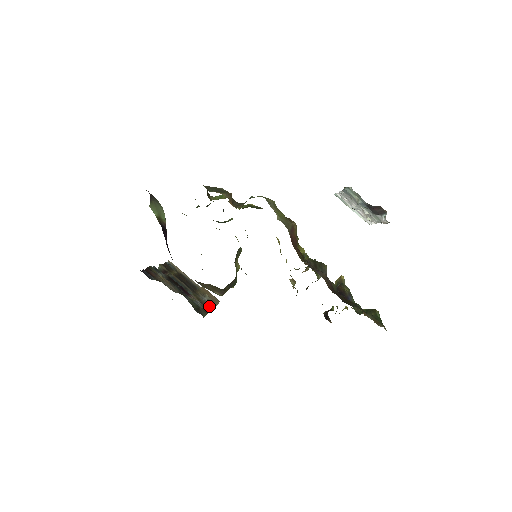
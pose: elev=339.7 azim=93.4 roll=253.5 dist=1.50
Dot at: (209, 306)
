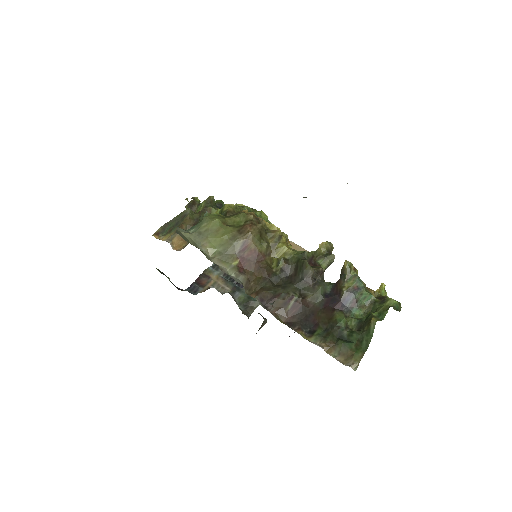
Dot at: occluded
